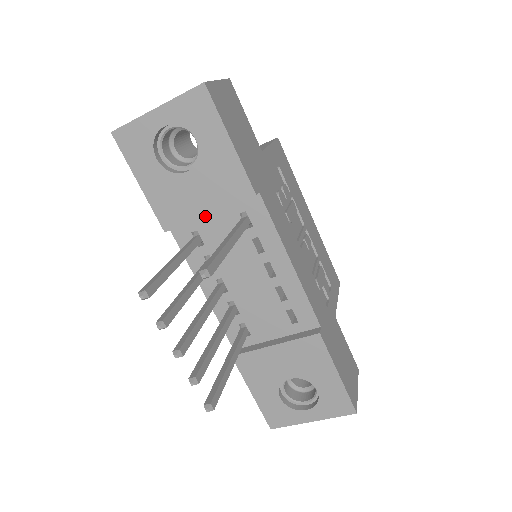
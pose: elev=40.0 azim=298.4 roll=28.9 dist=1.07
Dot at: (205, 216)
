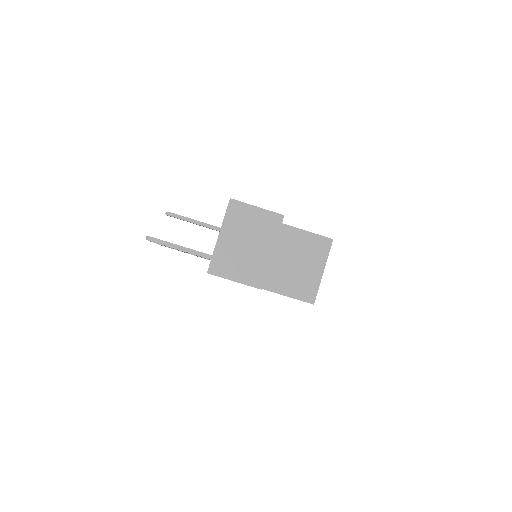
Dot at: occluded
